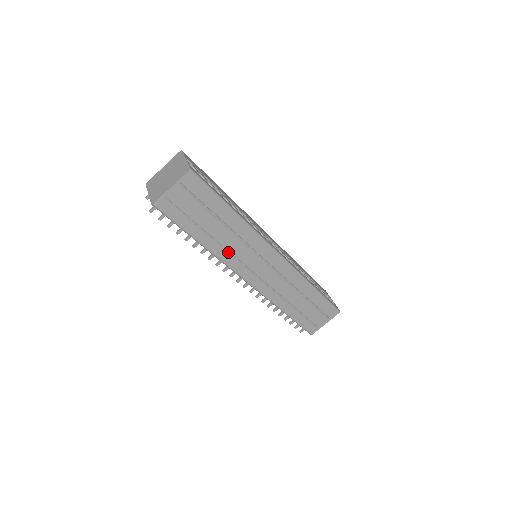
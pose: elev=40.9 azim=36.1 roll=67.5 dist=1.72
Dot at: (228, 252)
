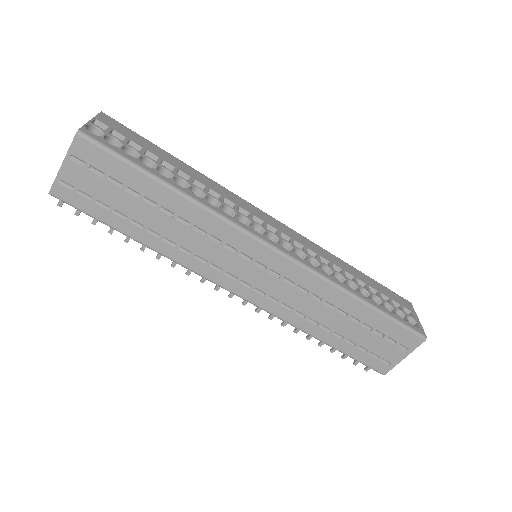
Dot at: (191, 253)
